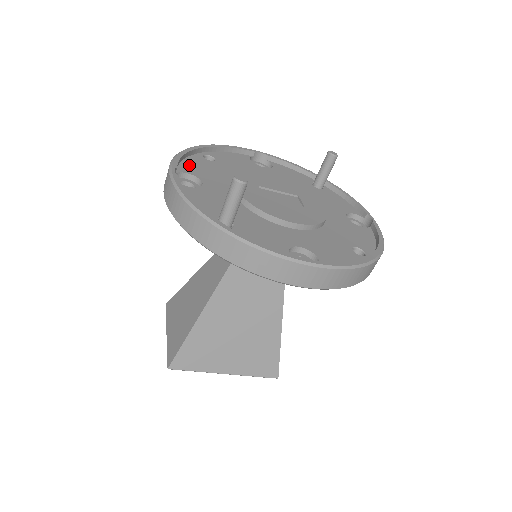
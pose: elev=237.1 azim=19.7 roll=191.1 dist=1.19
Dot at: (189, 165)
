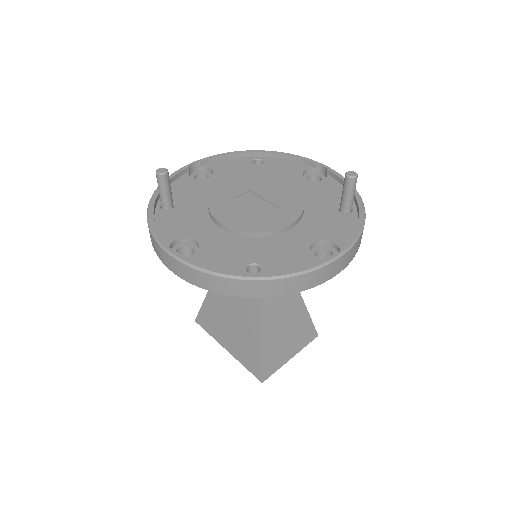
Dot at: (225, 163)
